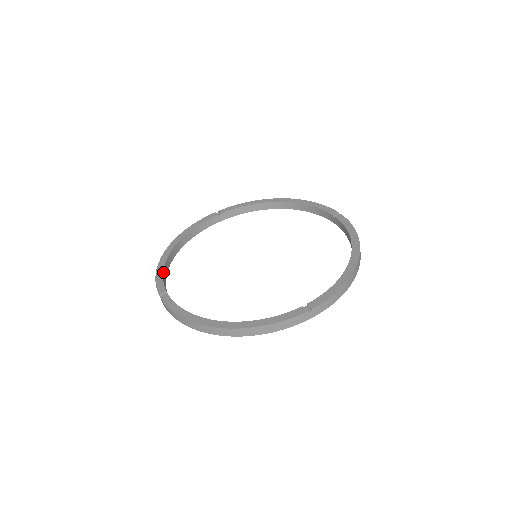
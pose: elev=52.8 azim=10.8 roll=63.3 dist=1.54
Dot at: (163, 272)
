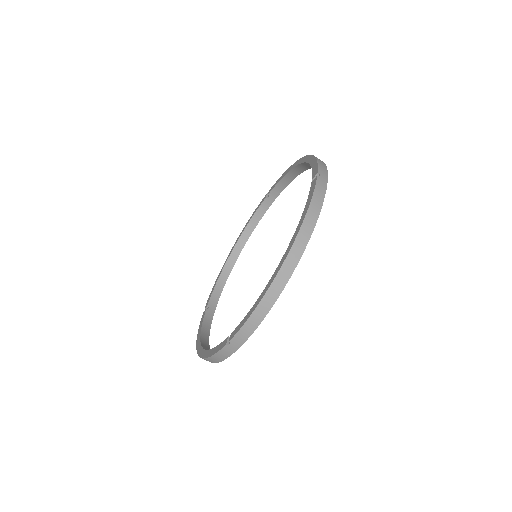
Dot at: (212, 349)
